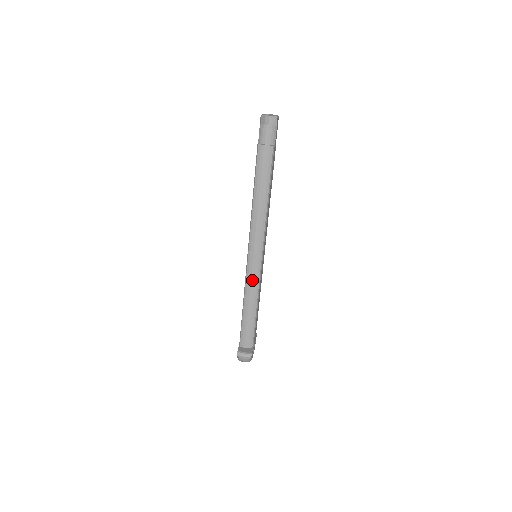
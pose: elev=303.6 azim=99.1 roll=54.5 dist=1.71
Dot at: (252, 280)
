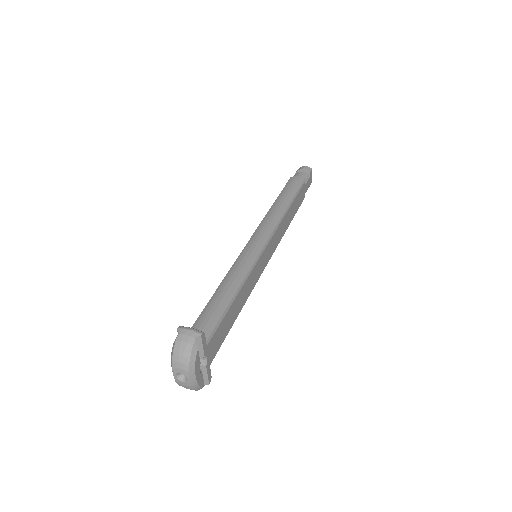
Dot at: (244, 259)
